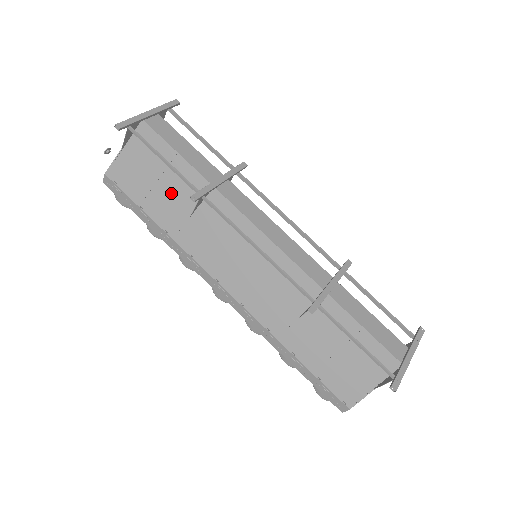
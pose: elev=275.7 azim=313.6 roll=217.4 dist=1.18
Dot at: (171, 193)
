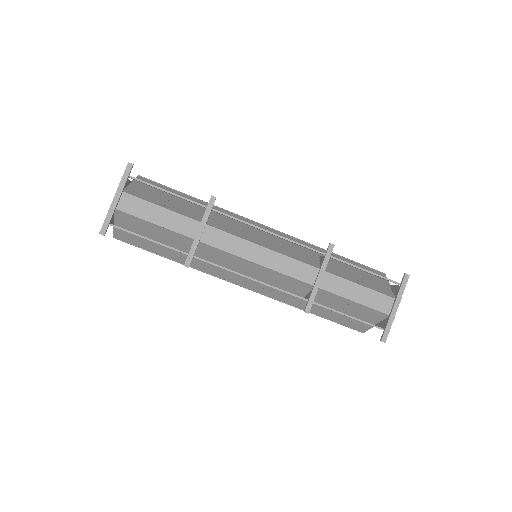
Dot at: (169, 245)
